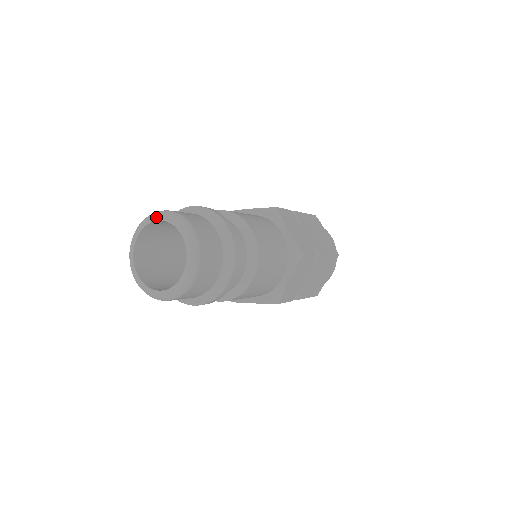
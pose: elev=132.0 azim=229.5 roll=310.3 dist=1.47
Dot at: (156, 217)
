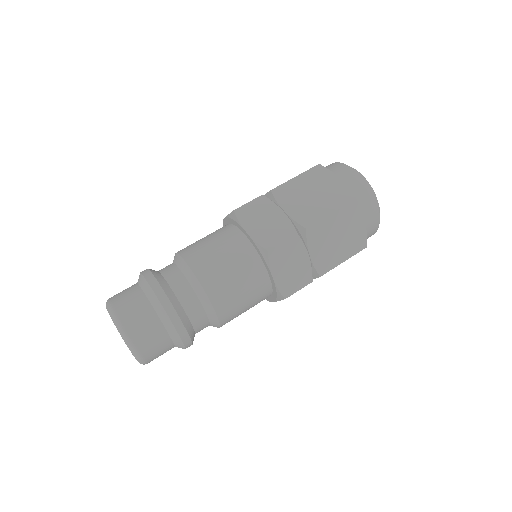
Dot at: occluded
